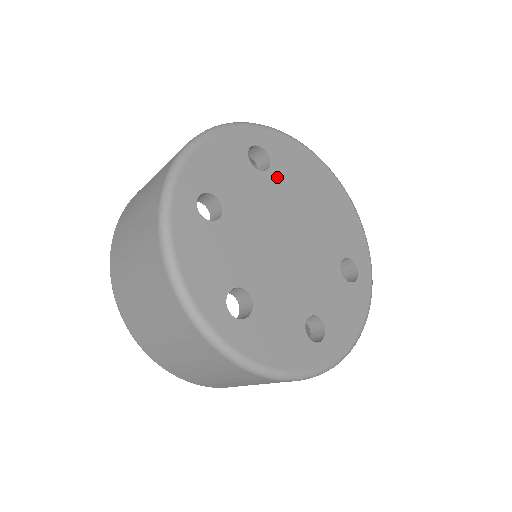
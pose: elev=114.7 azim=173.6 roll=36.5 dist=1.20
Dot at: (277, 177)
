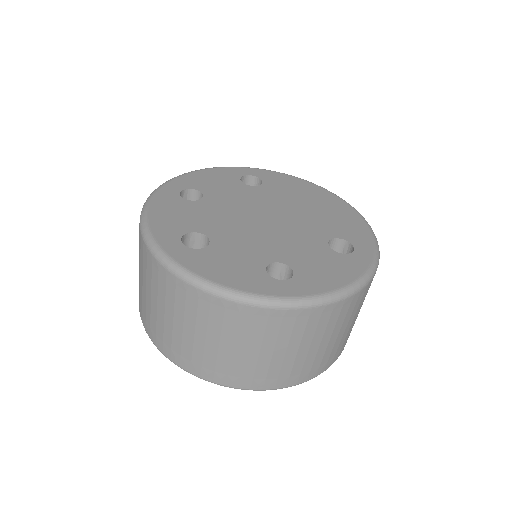
Dot at: (267, 190)
